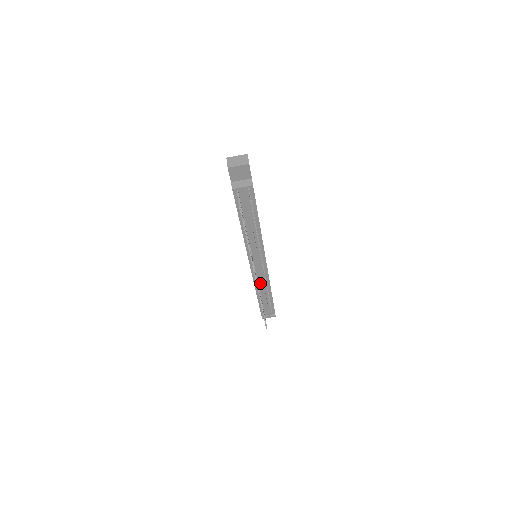
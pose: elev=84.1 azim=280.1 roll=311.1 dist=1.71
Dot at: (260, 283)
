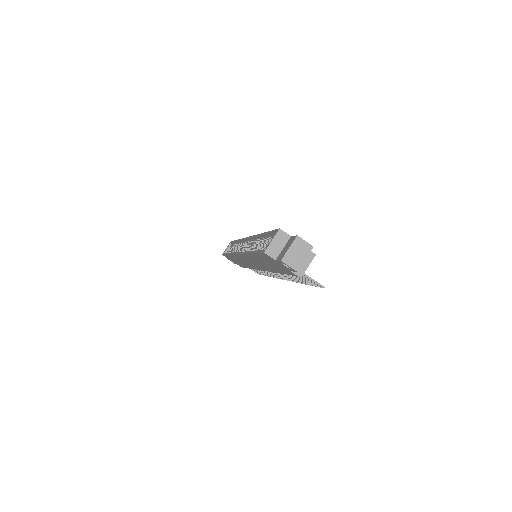
Dot at: occluded
